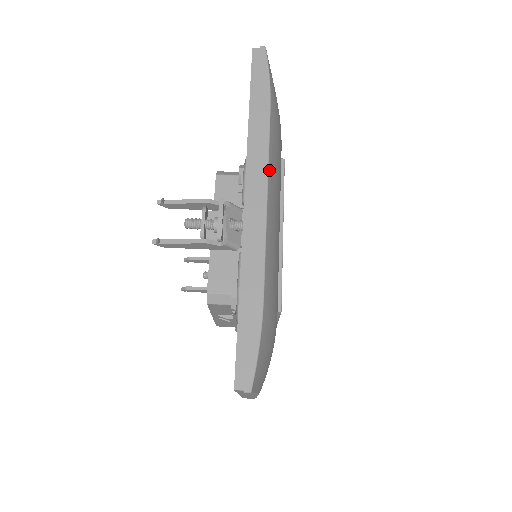
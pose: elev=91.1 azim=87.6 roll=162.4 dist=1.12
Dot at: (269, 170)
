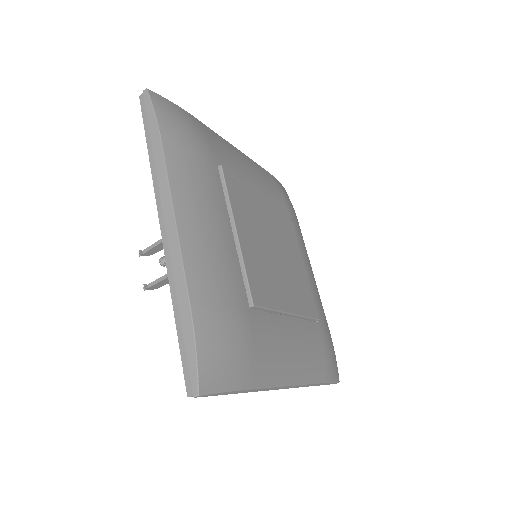
Dot at: (173, 194)
